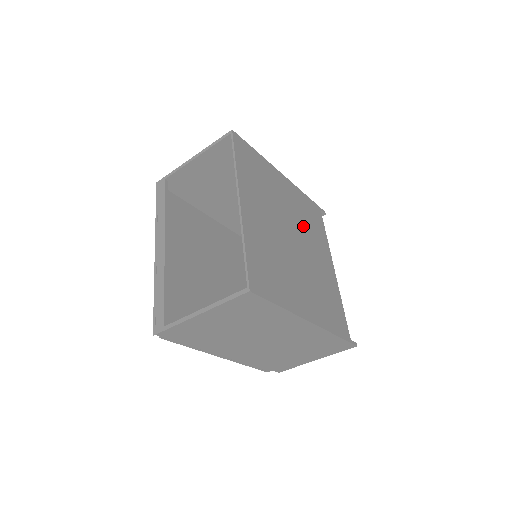
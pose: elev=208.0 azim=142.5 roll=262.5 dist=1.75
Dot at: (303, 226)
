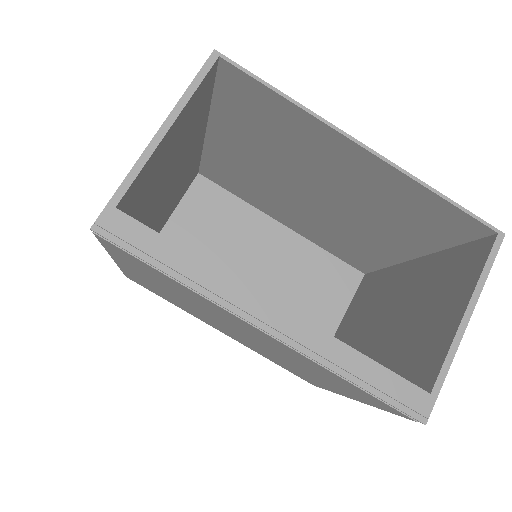
Dot at: (267, 184)
